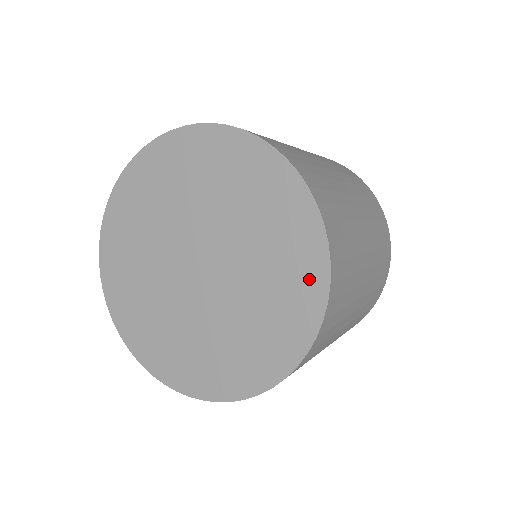
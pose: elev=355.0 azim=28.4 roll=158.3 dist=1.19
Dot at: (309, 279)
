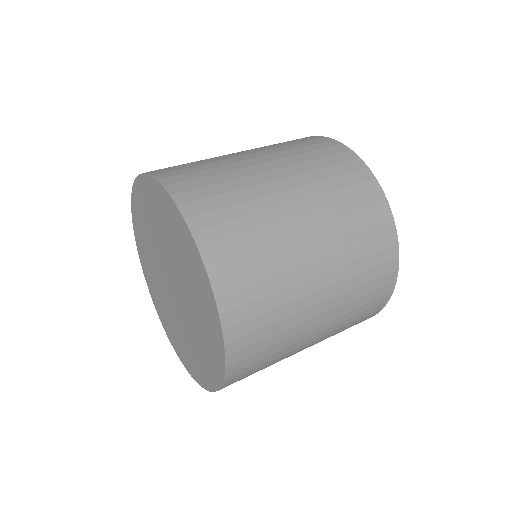
Dot at: (210, 309)
